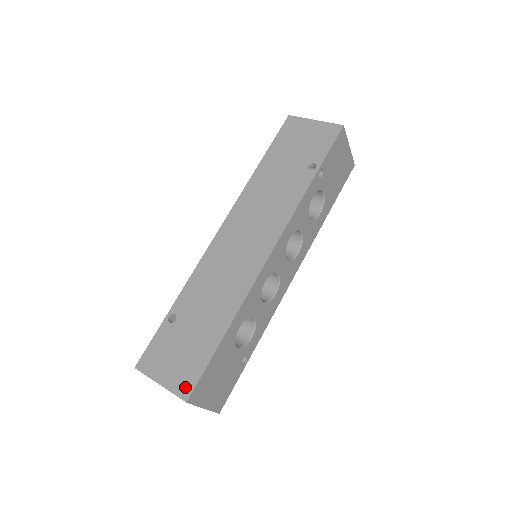
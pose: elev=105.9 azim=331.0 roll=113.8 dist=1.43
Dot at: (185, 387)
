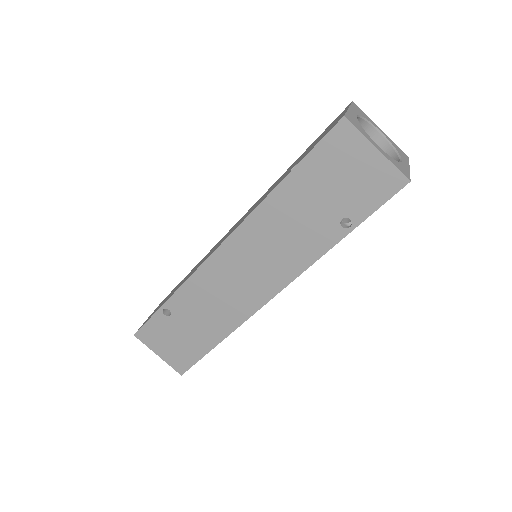
Dot at: (180, 366)
